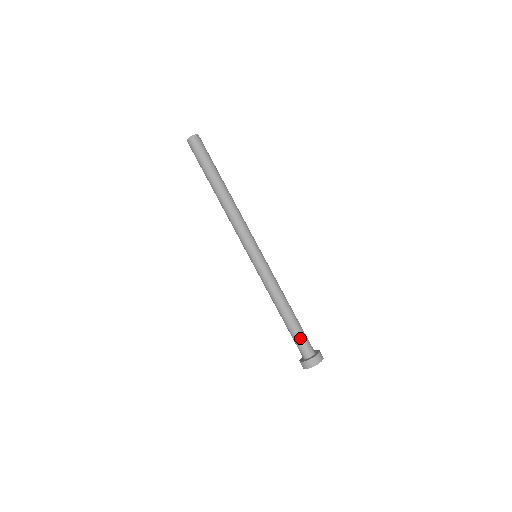
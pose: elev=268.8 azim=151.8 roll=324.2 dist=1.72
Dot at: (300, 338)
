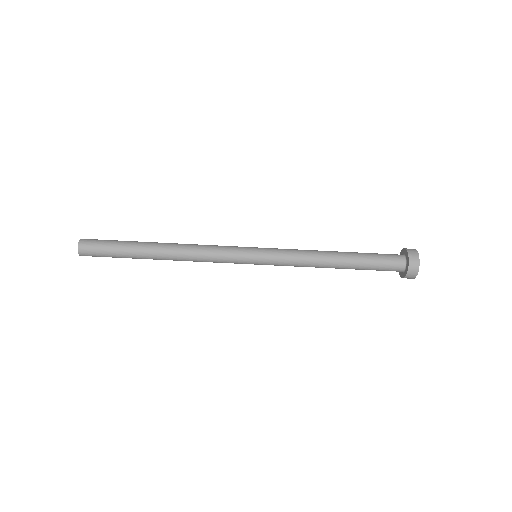
Dot at: (376, 269)
